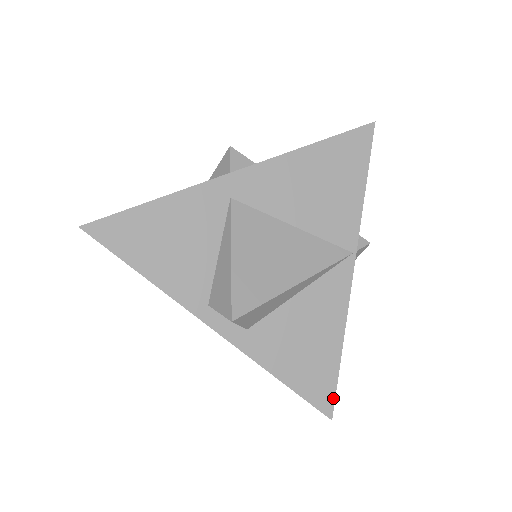
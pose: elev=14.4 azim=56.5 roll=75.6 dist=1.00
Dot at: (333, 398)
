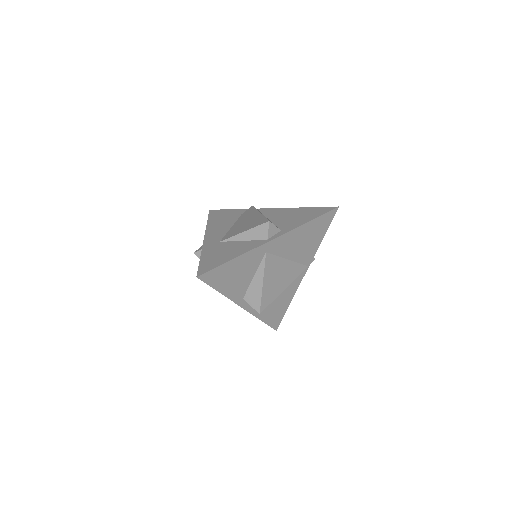
Dot at: occluded
